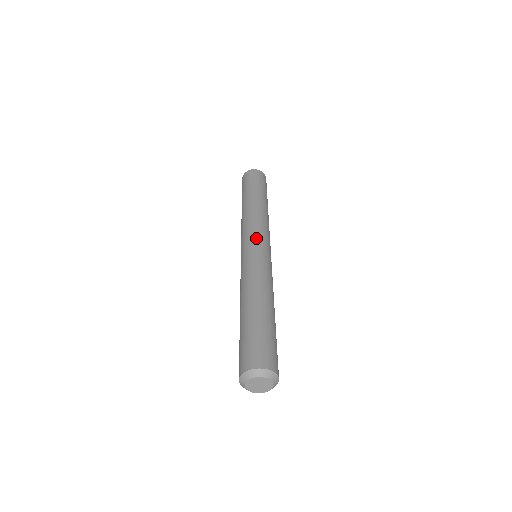
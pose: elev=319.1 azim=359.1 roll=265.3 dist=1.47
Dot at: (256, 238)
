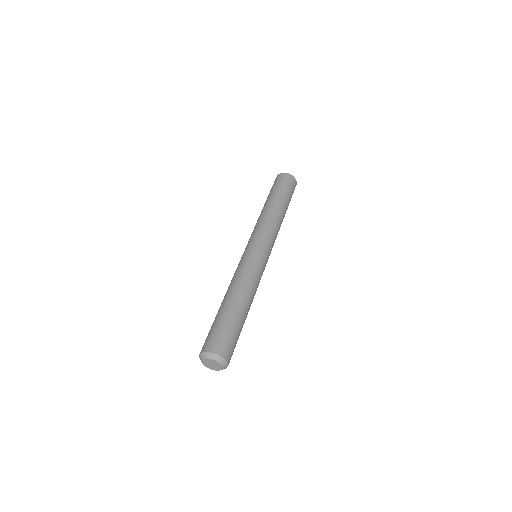
Dot at: (251, 241)
